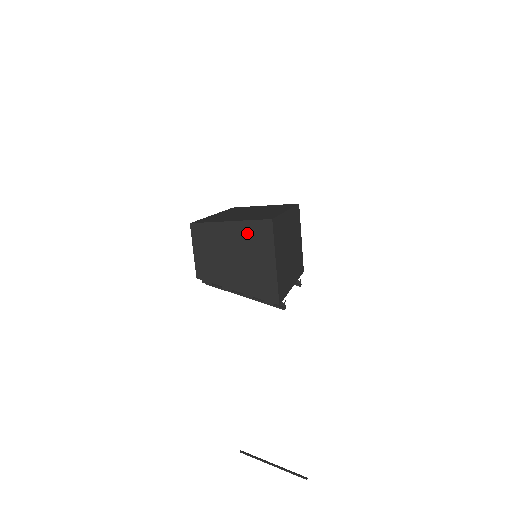
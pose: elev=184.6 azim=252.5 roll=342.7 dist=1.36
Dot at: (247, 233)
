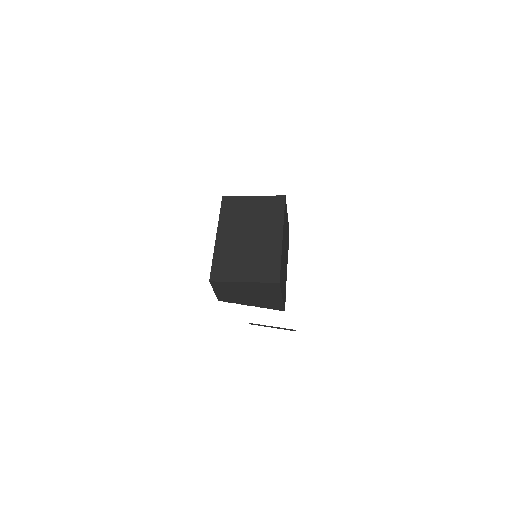
Dot at: (259, 287)
